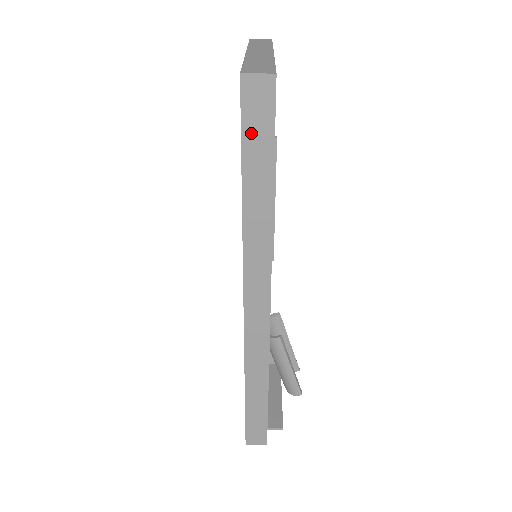
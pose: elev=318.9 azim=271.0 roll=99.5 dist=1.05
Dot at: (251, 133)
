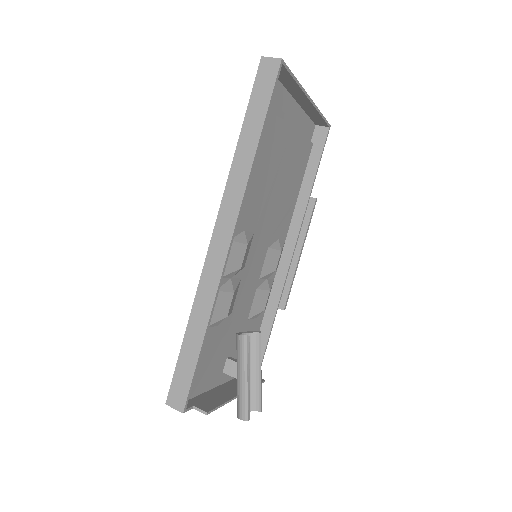
Dot at: (257, 94)
